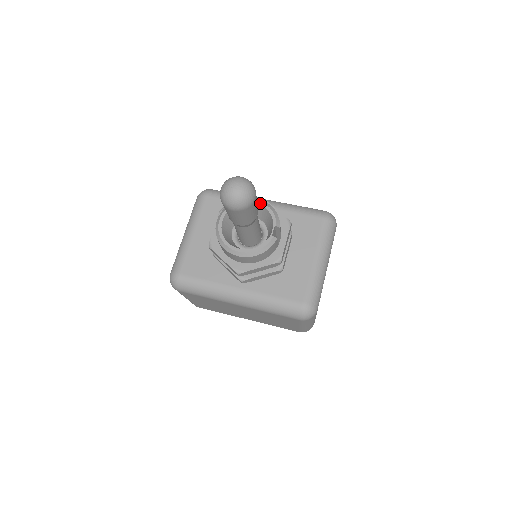
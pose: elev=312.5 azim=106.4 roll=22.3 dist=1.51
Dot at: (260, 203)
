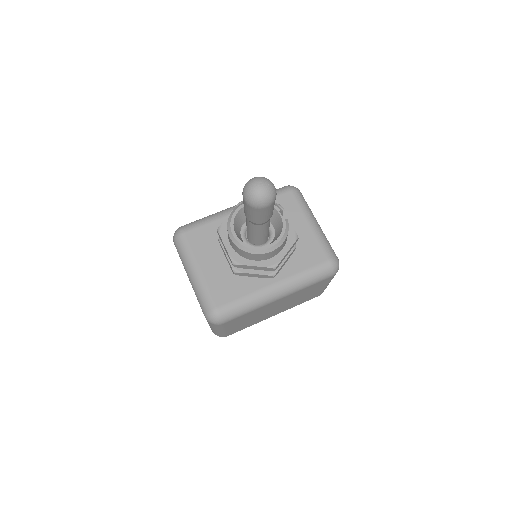
Dot at: occluded
